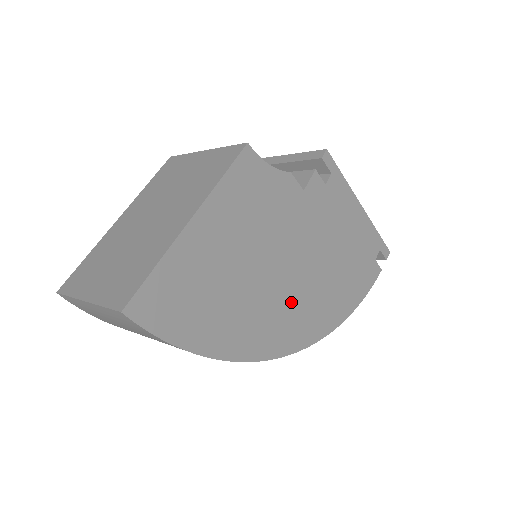
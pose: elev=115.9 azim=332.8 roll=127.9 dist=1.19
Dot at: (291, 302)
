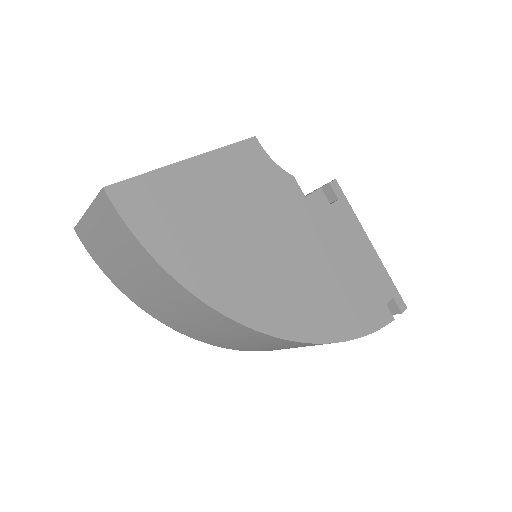
Dot at: (274, 282)
